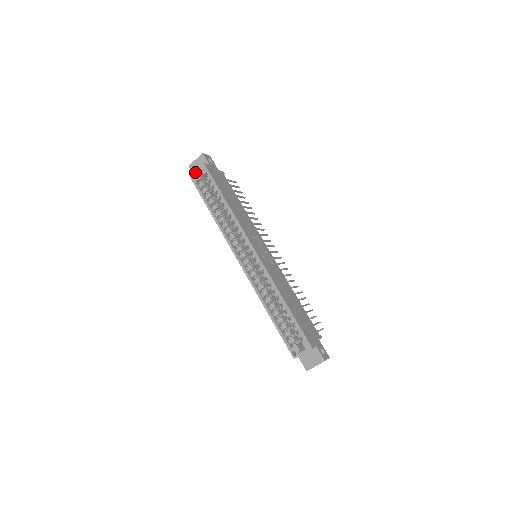
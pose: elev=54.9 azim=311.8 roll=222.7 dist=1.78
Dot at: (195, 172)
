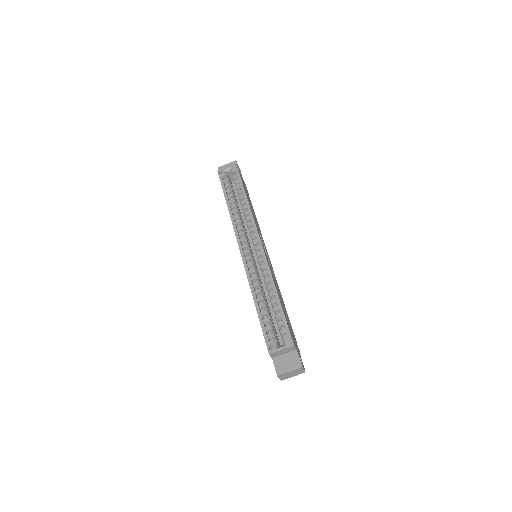
Dot at: (224, 169)
